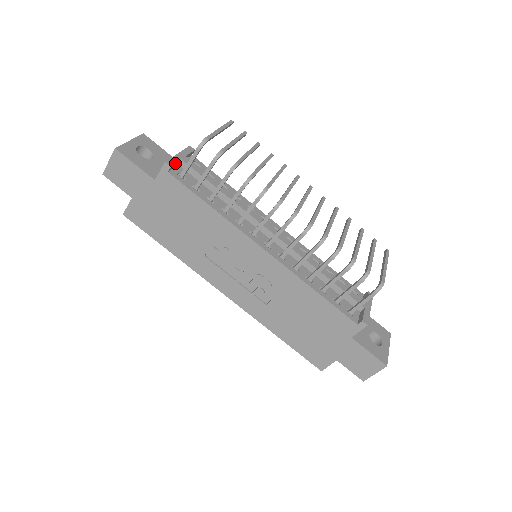
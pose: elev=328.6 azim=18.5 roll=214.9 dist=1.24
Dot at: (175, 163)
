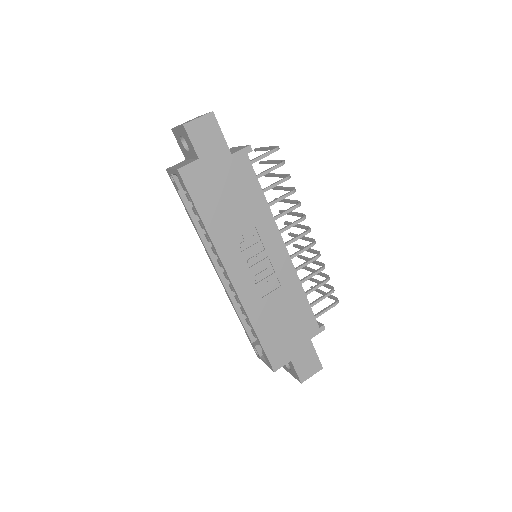
Dot at: occluded
